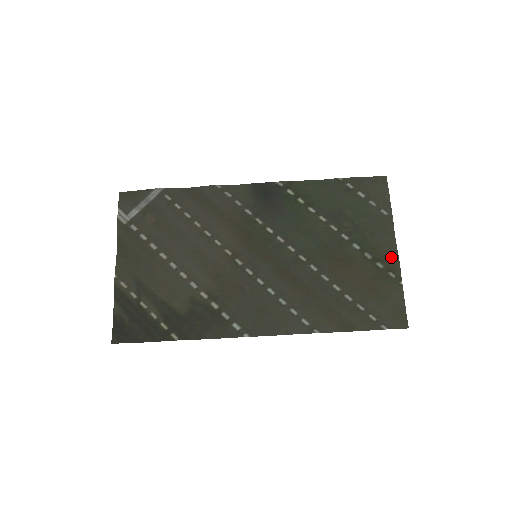
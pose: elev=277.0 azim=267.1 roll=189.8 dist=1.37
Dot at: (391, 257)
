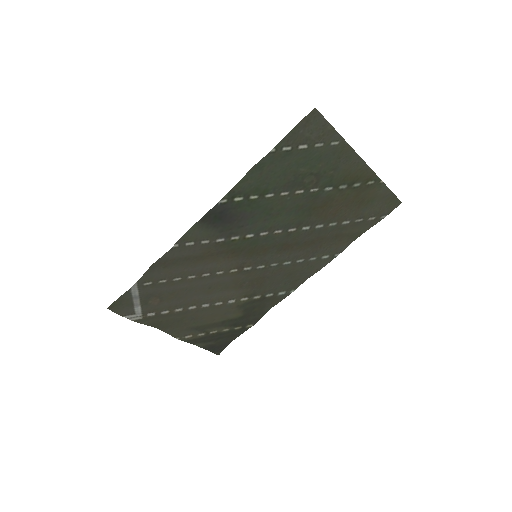
Dot at: (363, 172)
